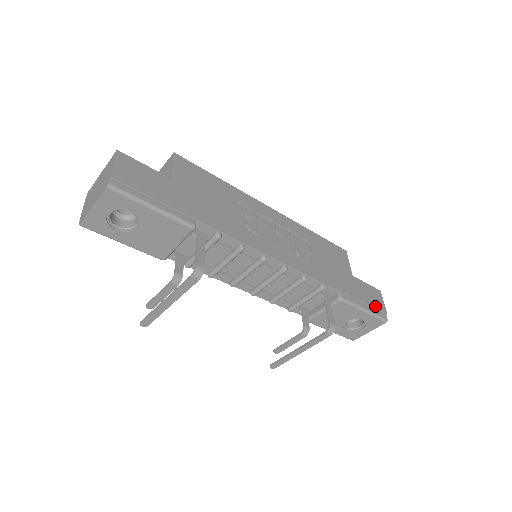
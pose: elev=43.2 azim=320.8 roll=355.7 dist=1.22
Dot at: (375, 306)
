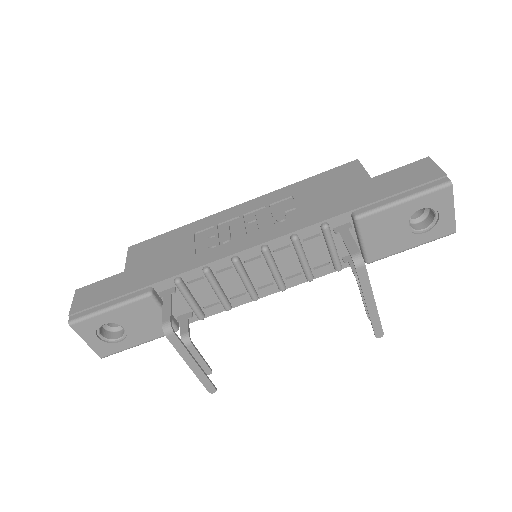
Dot at: (419, 183)
